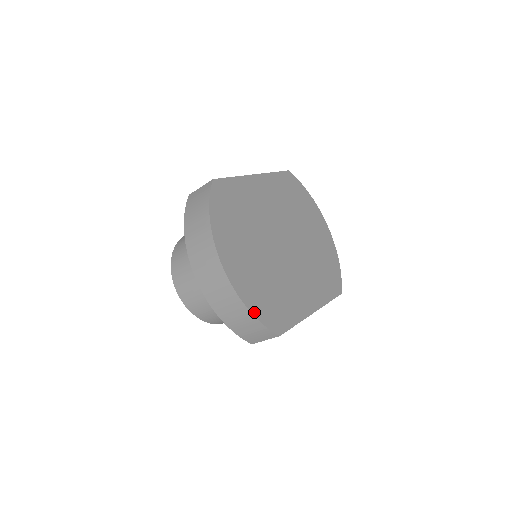
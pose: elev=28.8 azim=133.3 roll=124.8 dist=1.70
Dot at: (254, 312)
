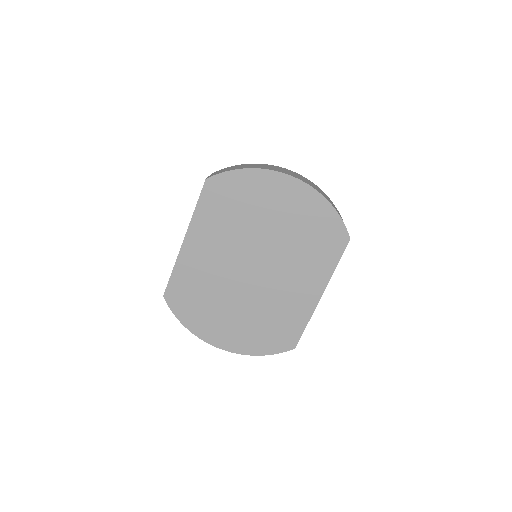
Dot at: (263, 353)
